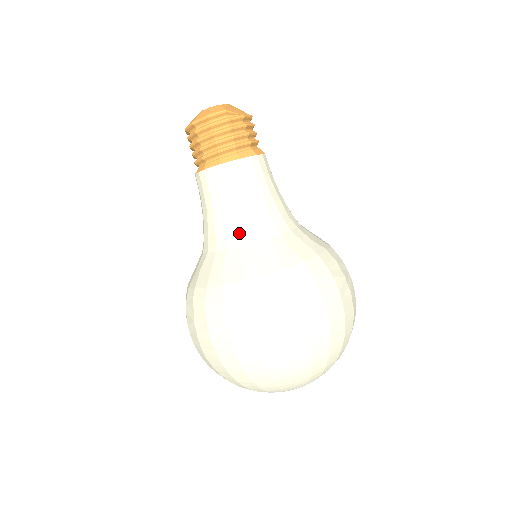
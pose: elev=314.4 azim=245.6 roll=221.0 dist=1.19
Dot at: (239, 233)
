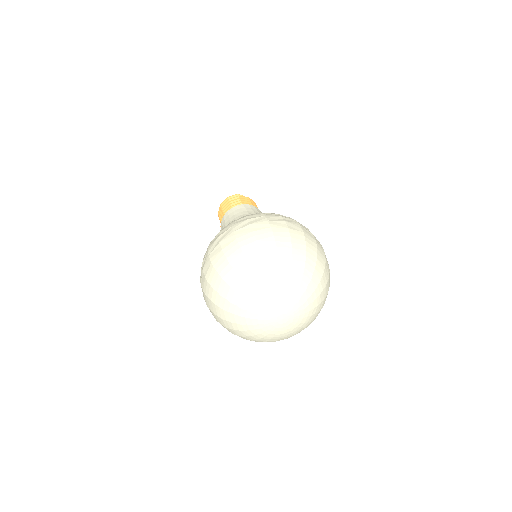
Dot at: occluded
